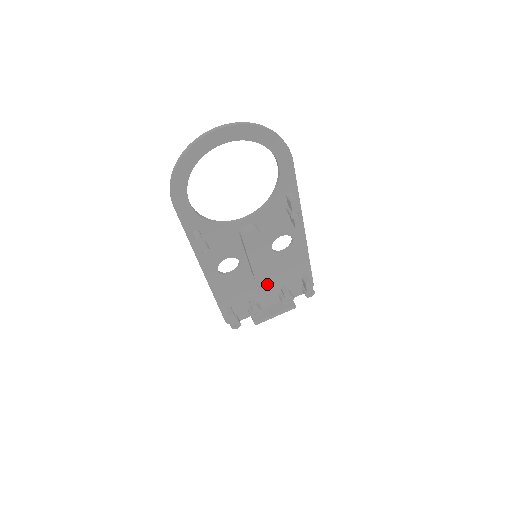
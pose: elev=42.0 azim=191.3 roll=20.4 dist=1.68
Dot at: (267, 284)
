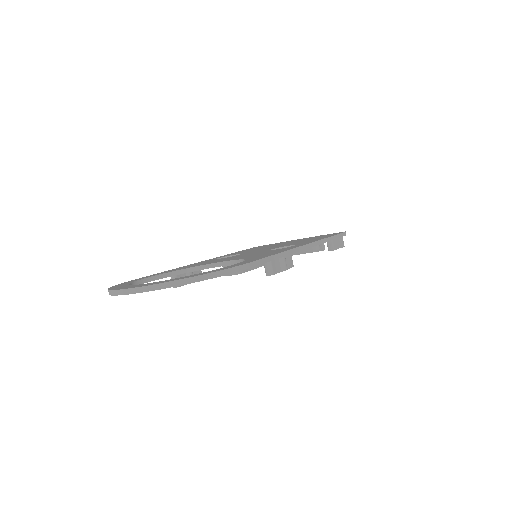
Dot at: occluded
